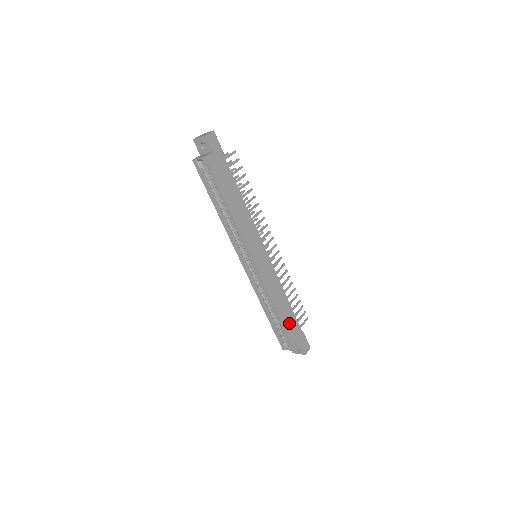
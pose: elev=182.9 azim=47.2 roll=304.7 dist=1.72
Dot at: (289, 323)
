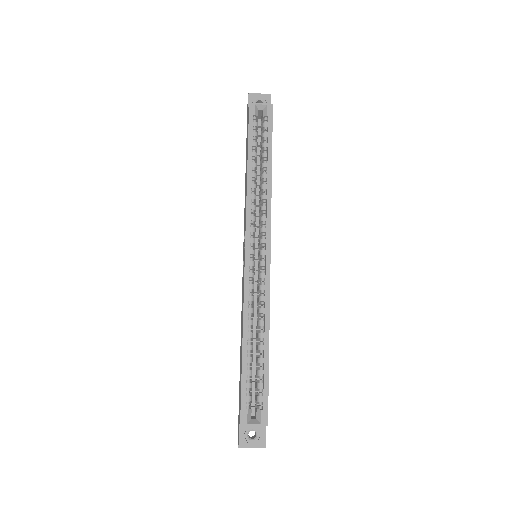
Dot at: occluded
